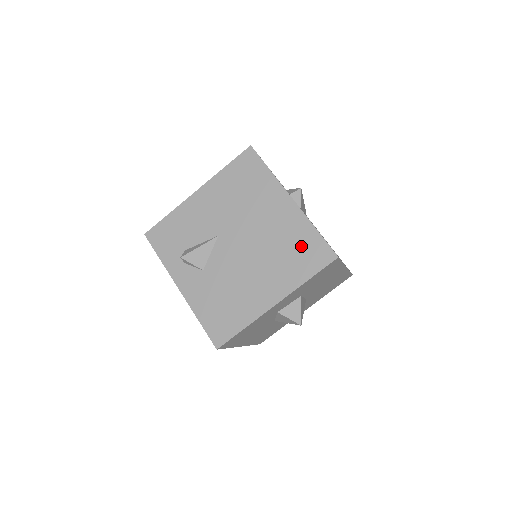
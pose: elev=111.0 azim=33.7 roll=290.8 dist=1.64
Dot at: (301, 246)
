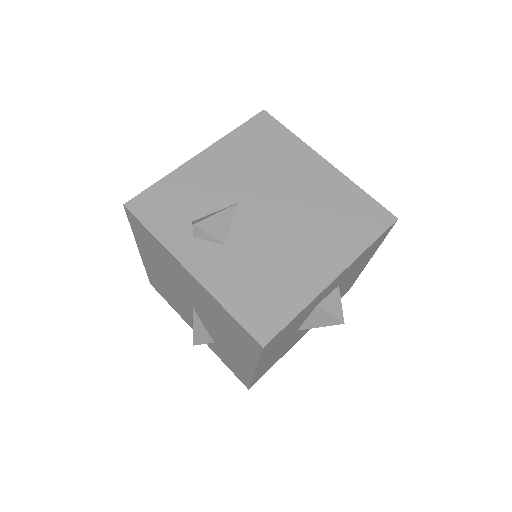
Dot at: (351, 209)
